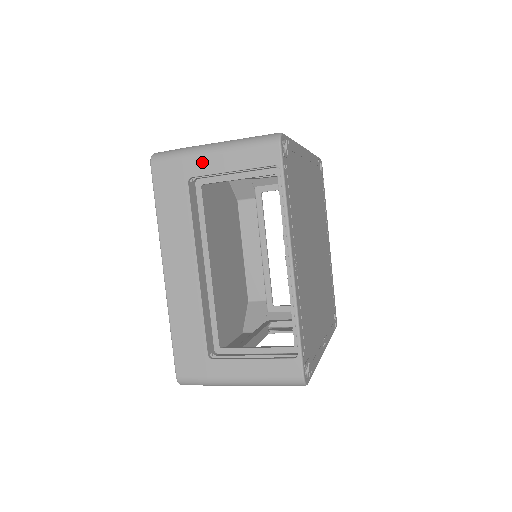
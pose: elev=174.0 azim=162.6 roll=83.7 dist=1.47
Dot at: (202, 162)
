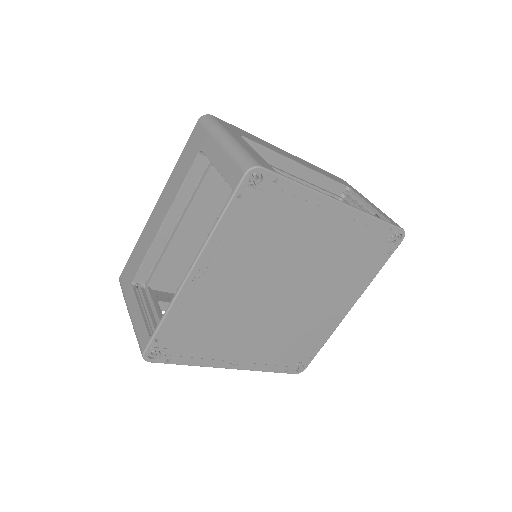
Dot at: (212, 145)
